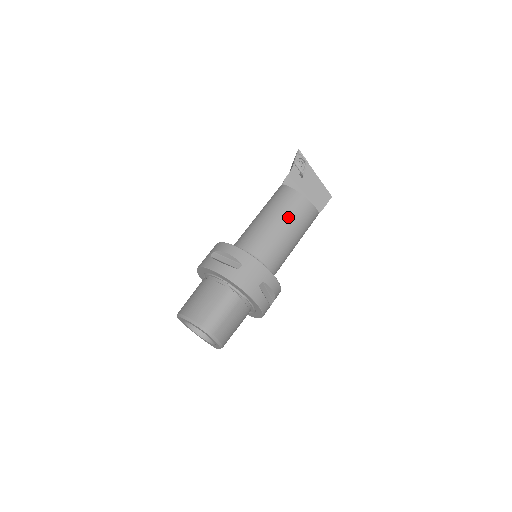
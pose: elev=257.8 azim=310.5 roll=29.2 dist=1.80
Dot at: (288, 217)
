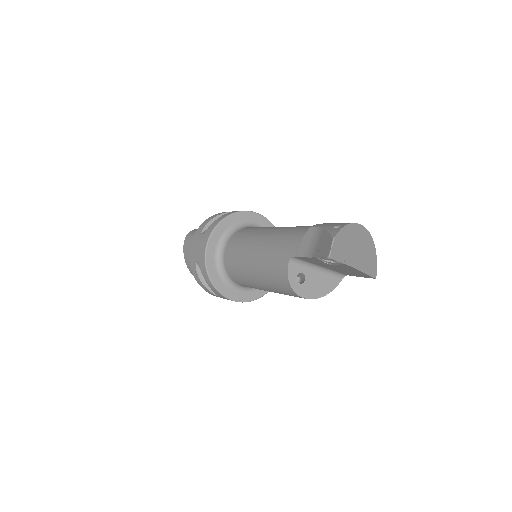
Dot at: (279, 293)
